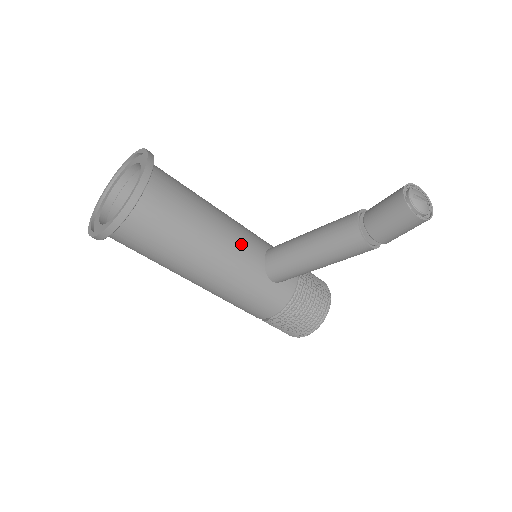
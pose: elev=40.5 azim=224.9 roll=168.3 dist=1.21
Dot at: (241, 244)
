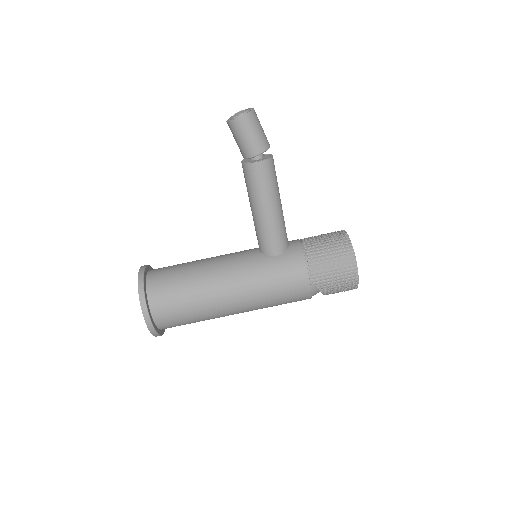
Dot at: (234, 256)
